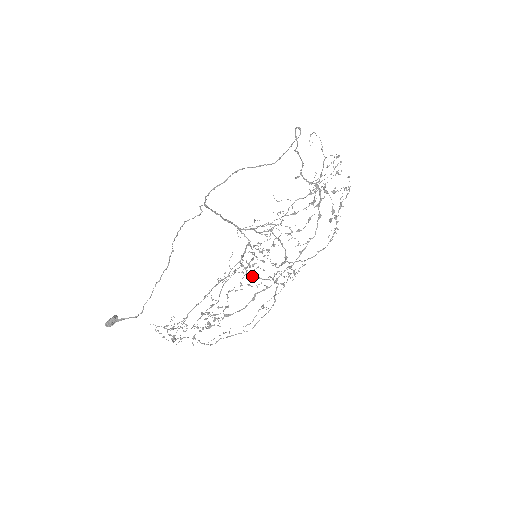
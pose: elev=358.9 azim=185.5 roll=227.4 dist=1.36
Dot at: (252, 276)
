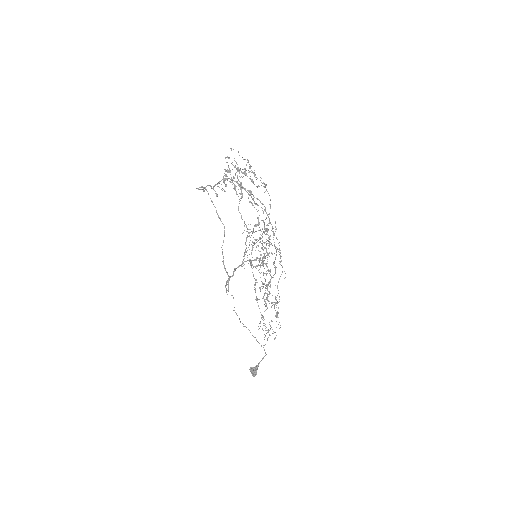
Dot at: occluded
